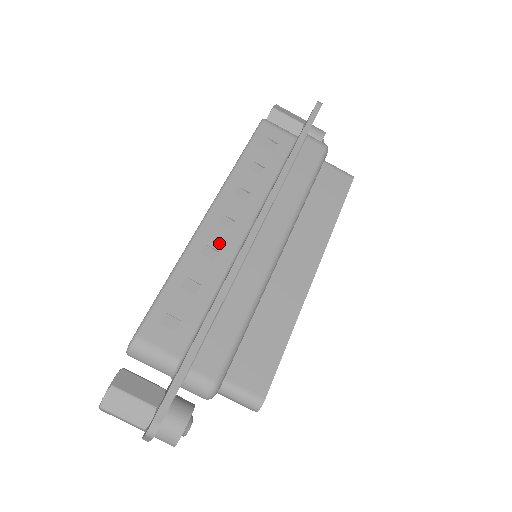
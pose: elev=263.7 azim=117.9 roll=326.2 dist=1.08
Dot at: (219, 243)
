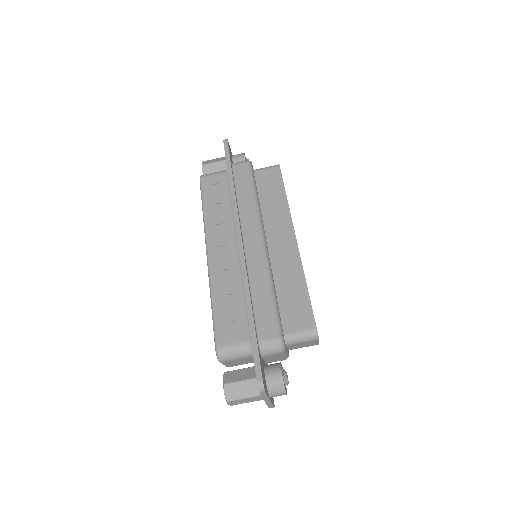
Dot at: (226, 264)
